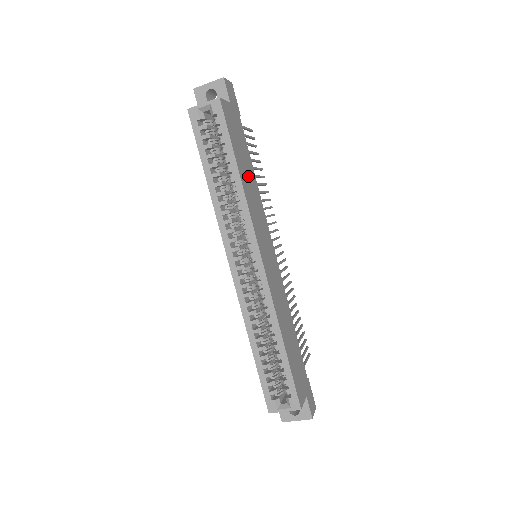
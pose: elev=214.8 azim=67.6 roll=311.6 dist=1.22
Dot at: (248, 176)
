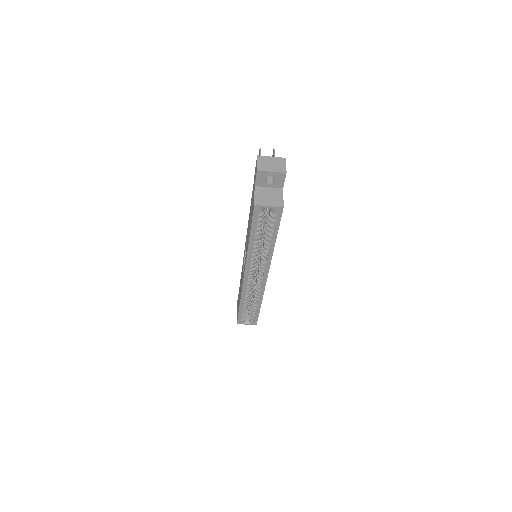
Dot at: occluded
